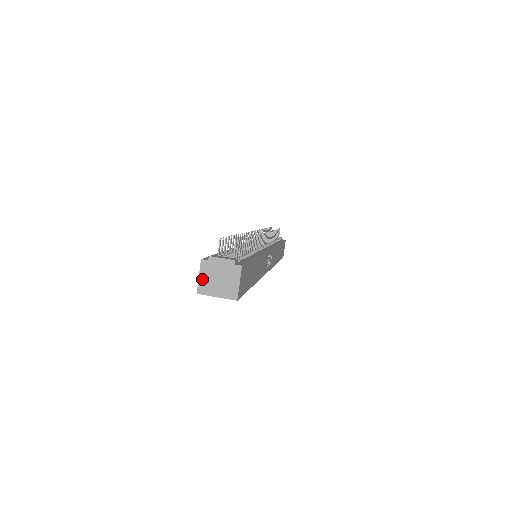
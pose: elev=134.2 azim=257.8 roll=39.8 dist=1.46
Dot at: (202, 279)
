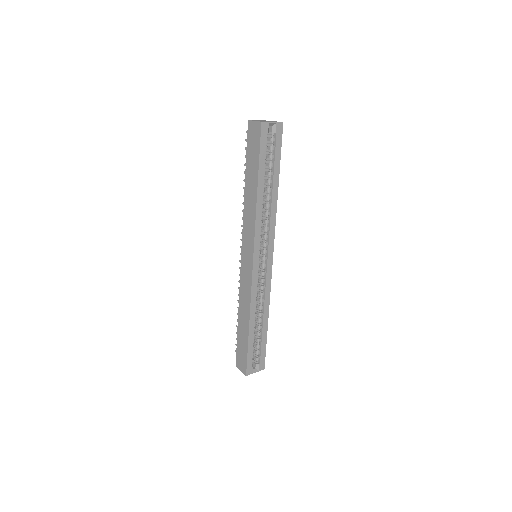
Dot at: (257, 121)
